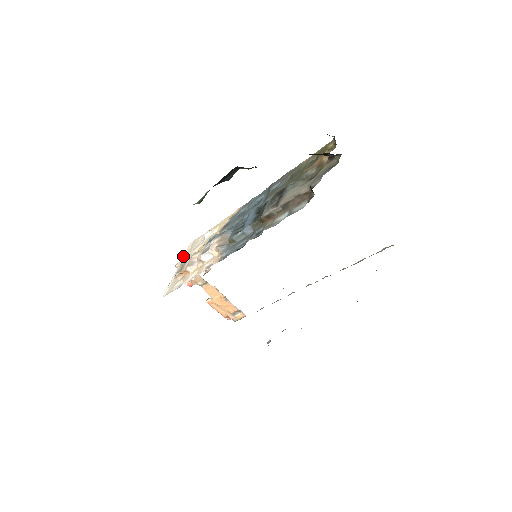
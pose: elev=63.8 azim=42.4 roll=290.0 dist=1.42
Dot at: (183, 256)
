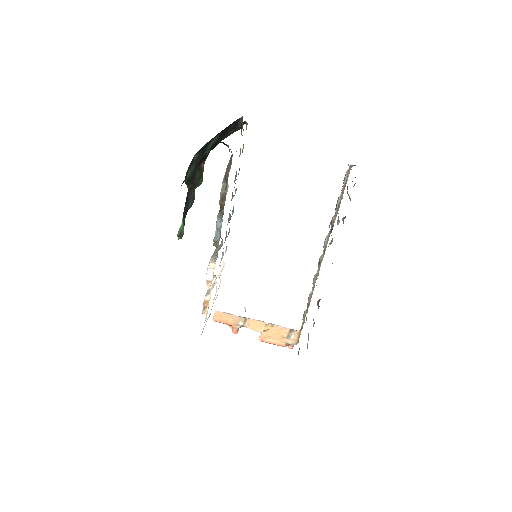
Dot at: (212, 306)
